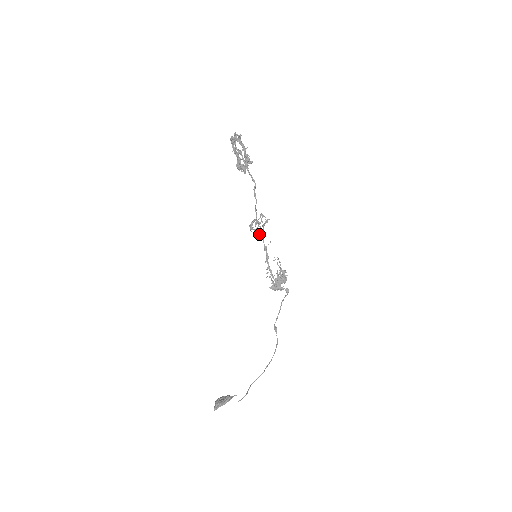
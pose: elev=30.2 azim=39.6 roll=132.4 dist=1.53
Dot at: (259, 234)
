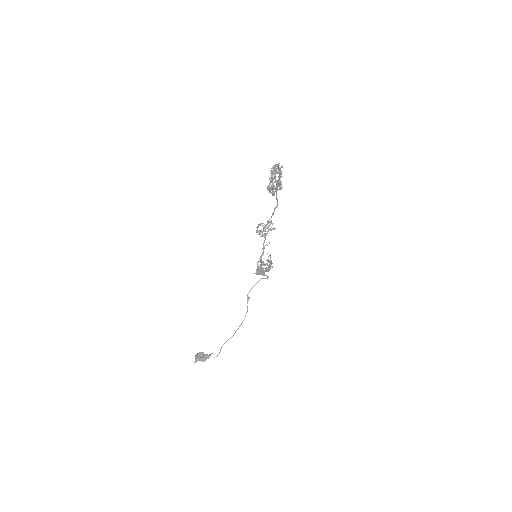
Dot at: occluded
